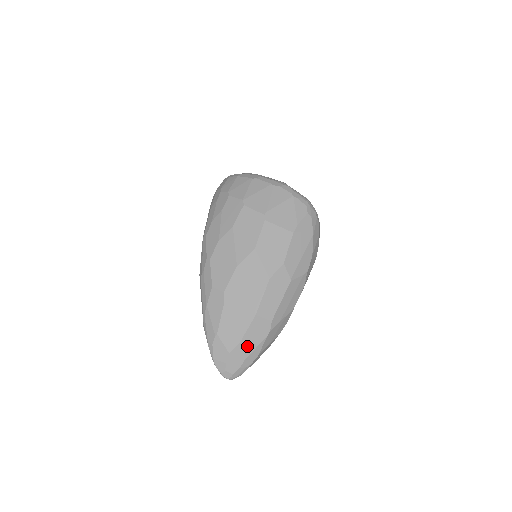
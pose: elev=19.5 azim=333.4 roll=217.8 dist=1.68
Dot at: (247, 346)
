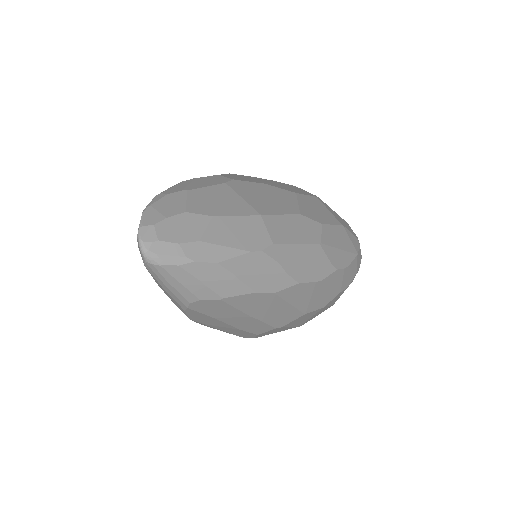
Dot at: (217, 231)
